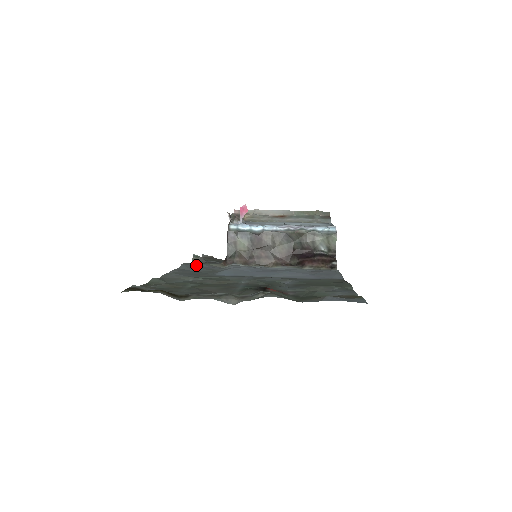
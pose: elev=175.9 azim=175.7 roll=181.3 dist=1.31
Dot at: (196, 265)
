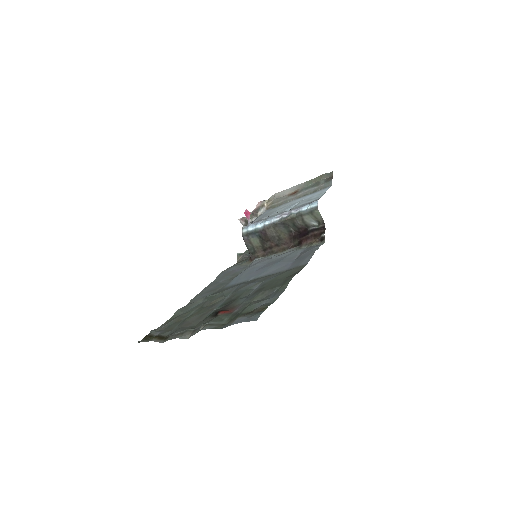
Dot at: (229, 271)
